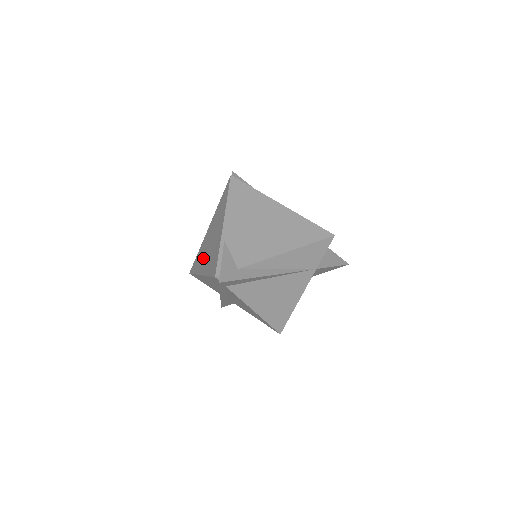
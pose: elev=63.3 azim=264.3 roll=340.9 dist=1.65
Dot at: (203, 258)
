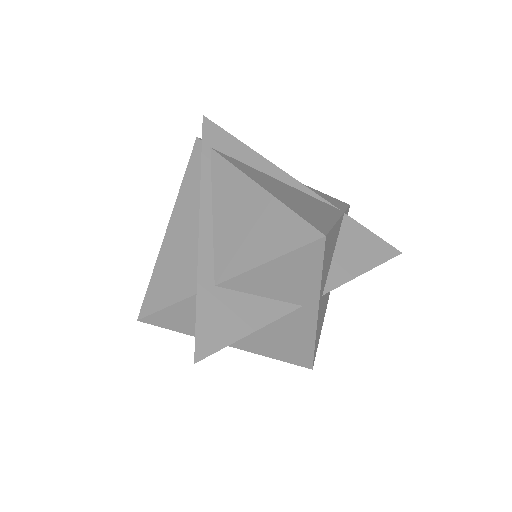
Dot at: occluded
